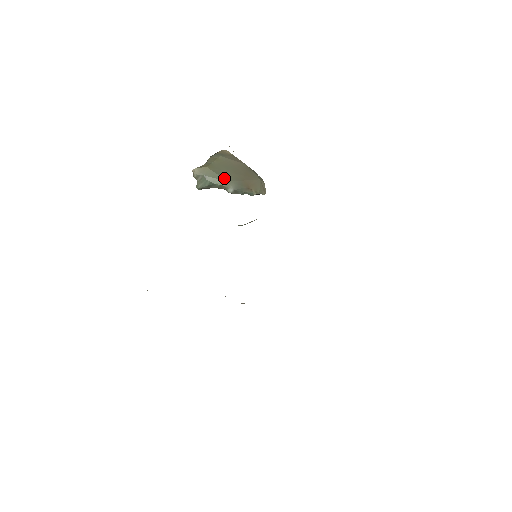
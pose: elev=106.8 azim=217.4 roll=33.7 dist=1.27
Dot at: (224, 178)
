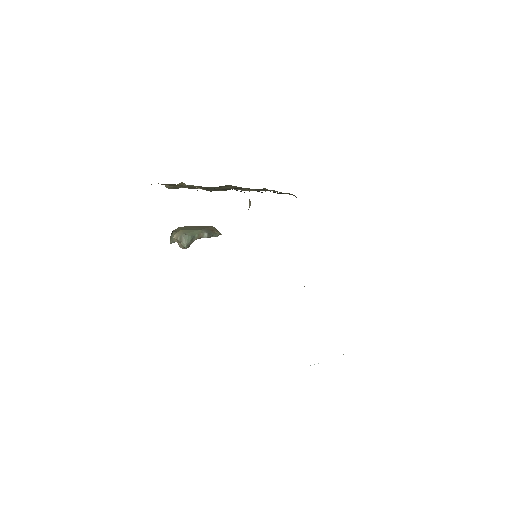
Dot at: (196, 230)
